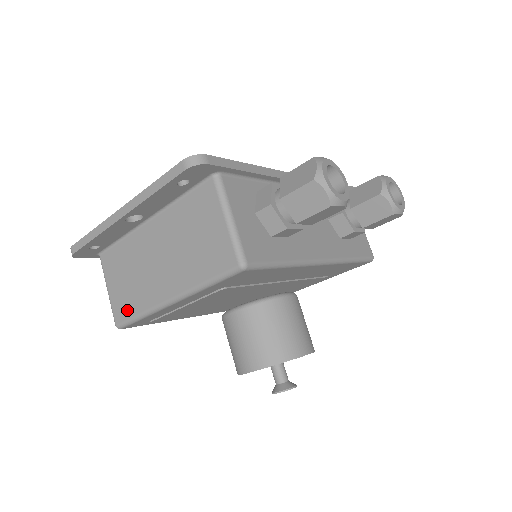
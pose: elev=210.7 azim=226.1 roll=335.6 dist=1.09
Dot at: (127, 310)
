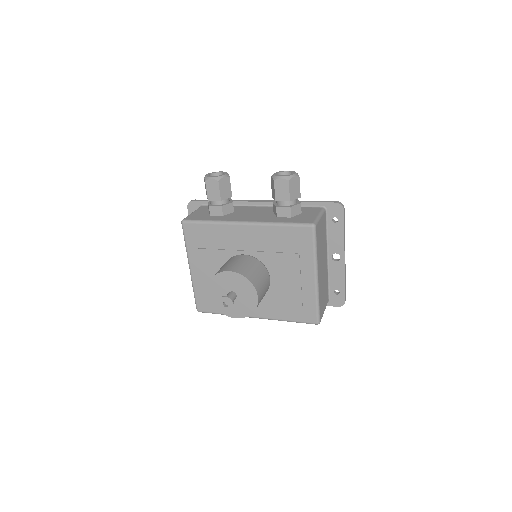
Dot at: occluded
